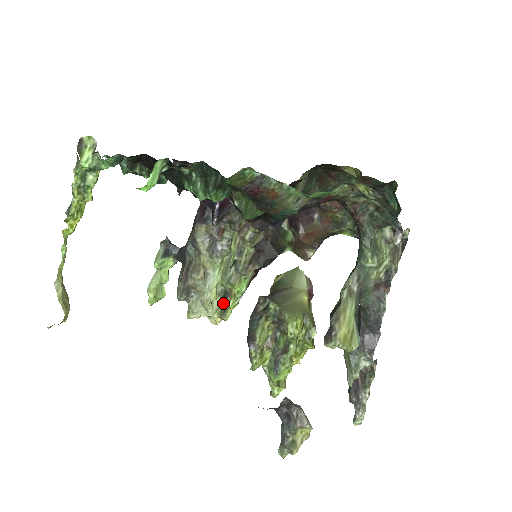
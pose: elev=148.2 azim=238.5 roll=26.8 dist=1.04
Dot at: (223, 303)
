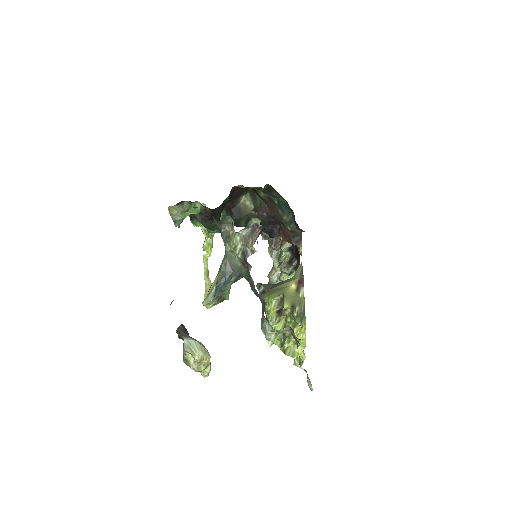
Dot at: occluded
